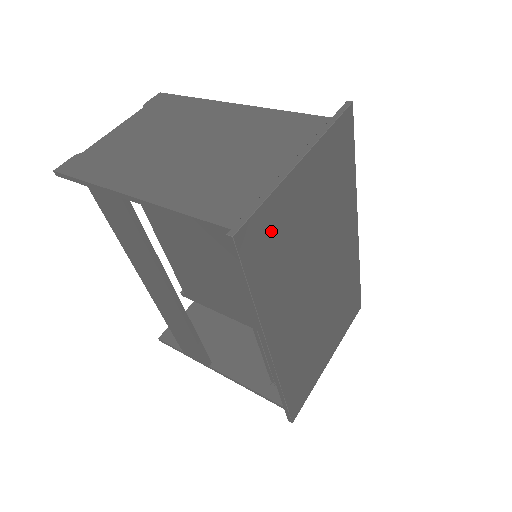
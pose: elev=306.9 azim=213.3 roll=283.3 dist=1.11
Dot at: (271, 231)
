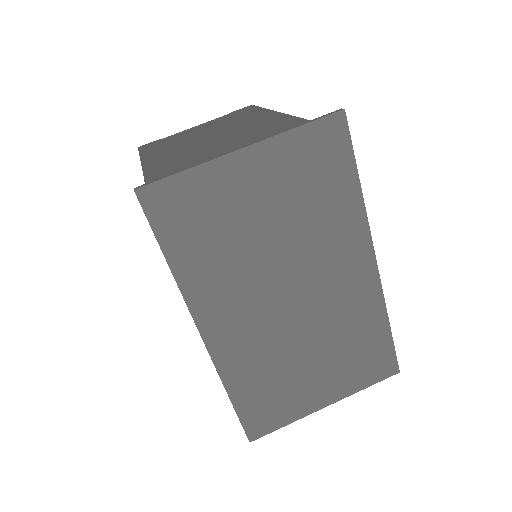
Dot at: (195, 206)
